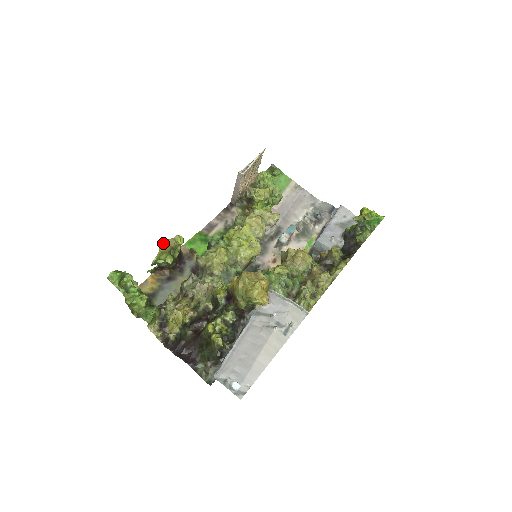
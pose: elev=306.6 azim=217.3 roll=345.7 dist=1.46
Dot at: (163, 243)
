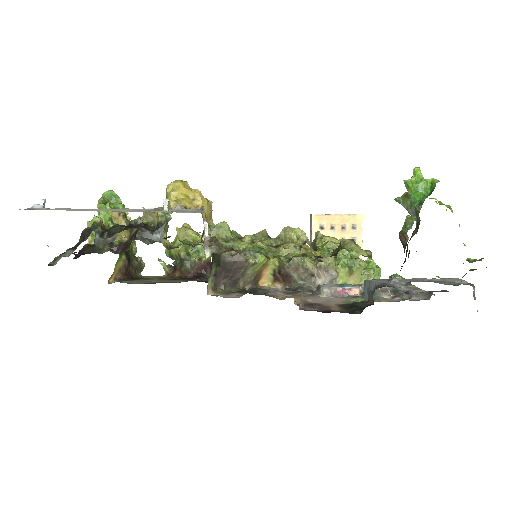
Dot at: (183, 225)
